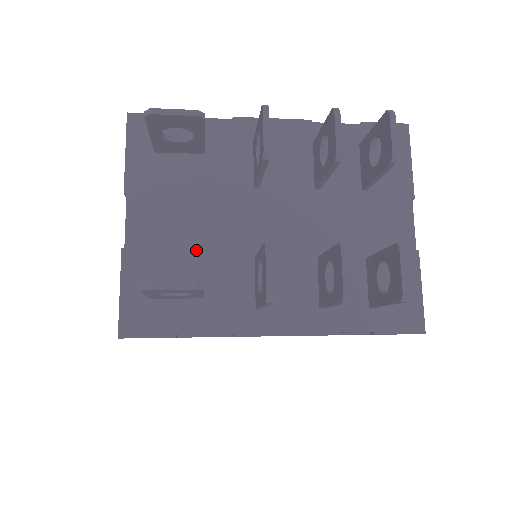
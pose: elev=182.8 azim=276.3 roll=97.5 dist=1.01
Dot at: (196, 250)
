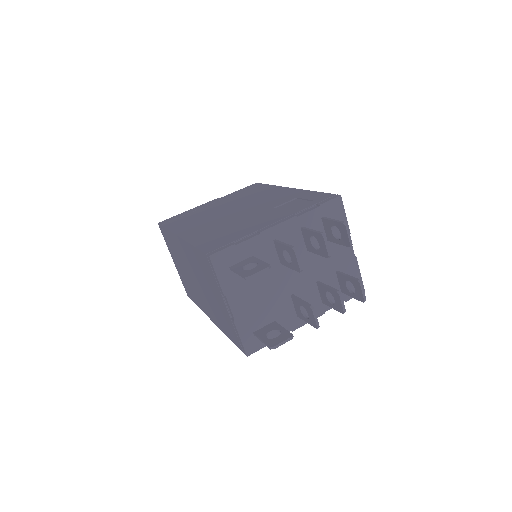
Dot at: (265, 305)
